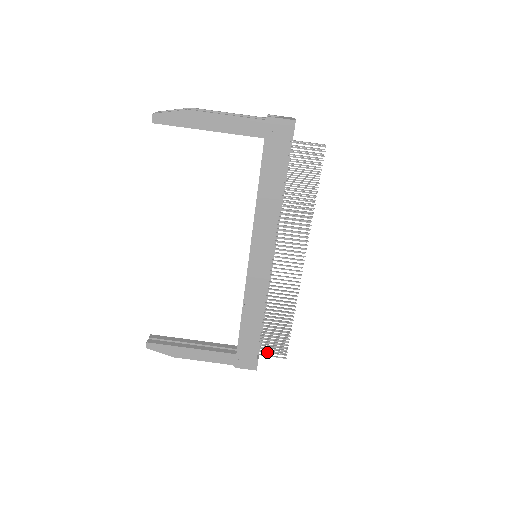
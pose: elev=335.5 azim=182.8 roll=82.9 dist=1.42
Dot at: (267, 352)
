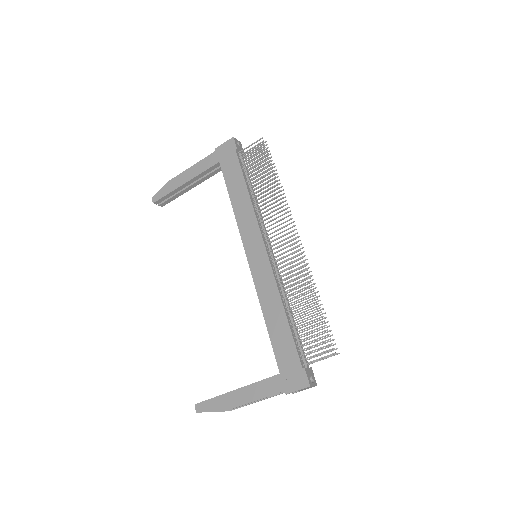
Dot at: occluded
